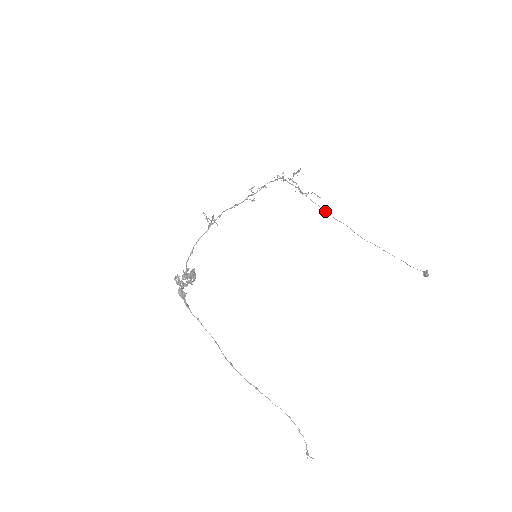
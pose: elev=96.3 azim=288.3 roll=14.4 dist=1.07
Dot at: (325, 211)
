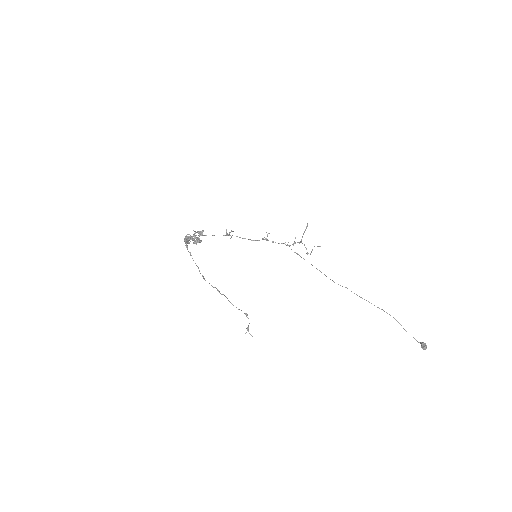
Dot at: (326, 276)
